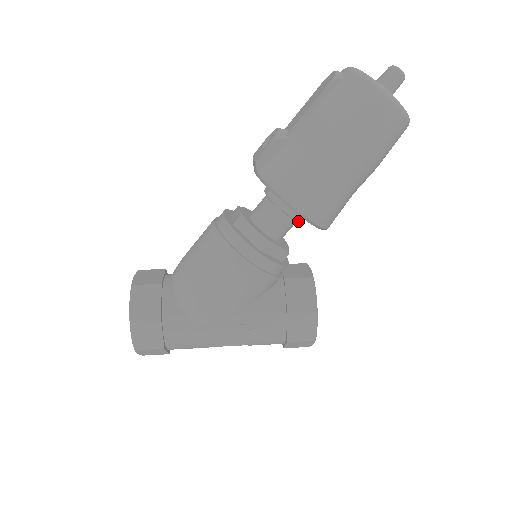
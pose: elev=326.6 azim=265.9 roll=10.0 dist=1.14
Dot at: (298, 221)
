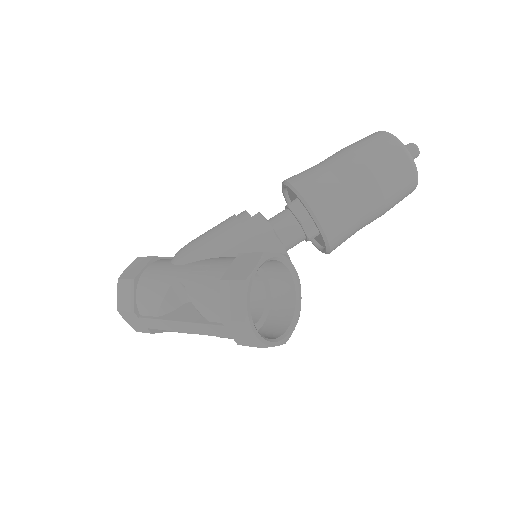
Dot at: (296, 216)
